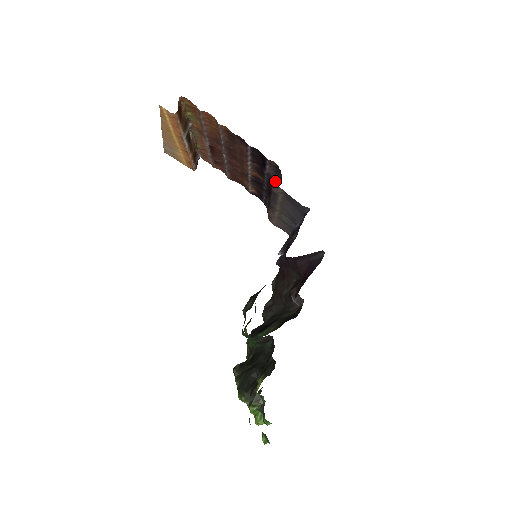
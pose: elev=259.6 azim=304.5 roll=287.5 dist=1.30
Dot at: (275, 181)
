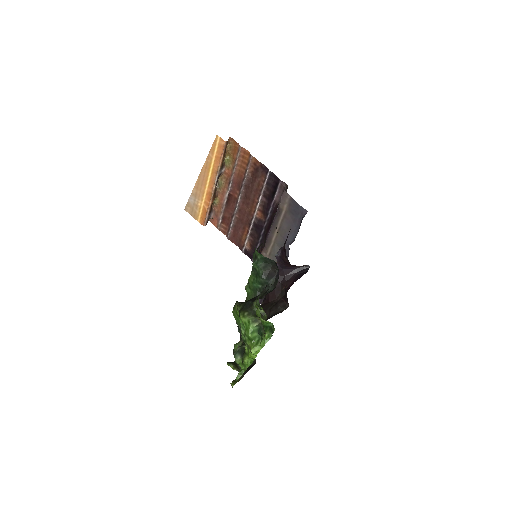
Dot at: occluded
